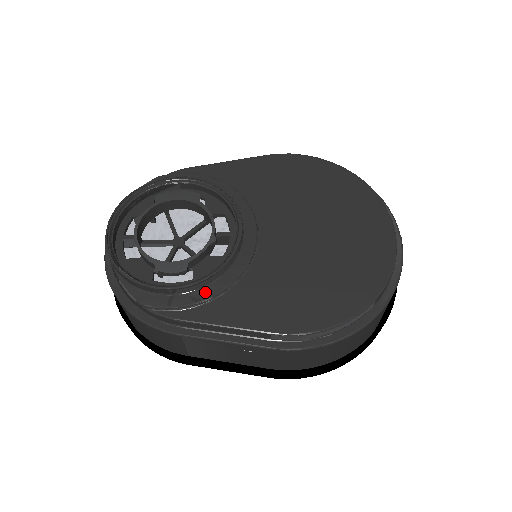
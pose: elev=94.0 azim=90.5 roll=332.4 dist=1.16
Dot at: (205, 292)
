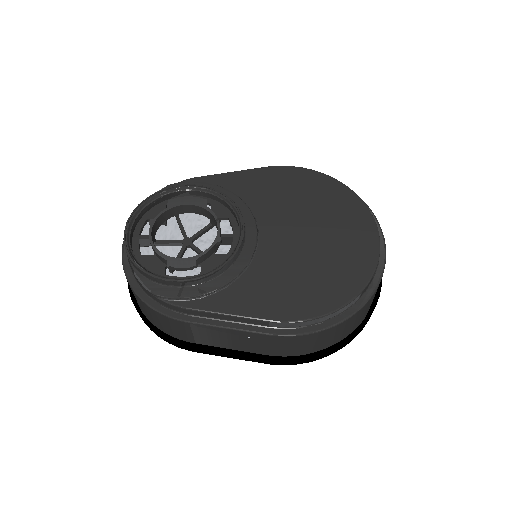
Dot at: (211, 285)
